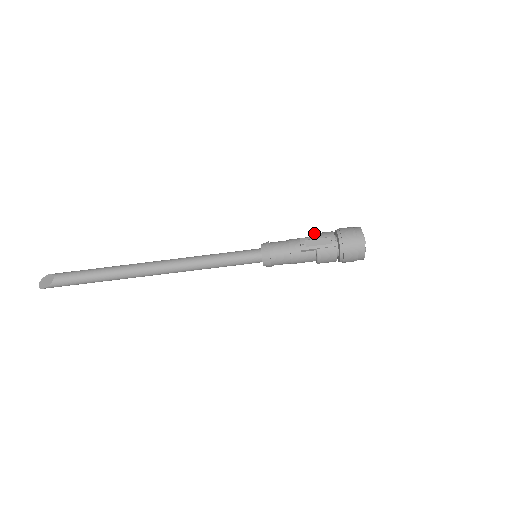
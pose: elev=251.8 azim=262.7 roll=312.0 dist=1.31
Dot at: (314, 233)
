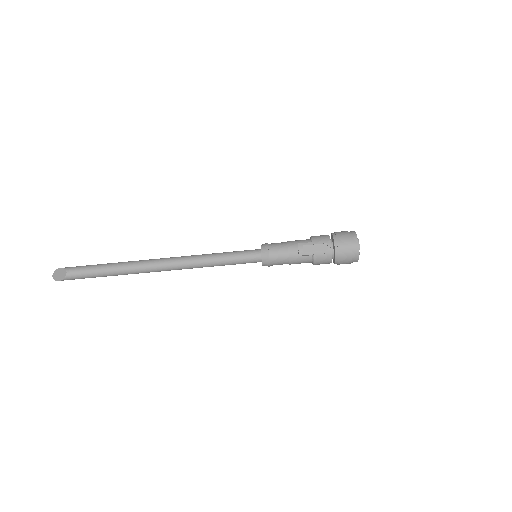
Dot at: (312, 236)
